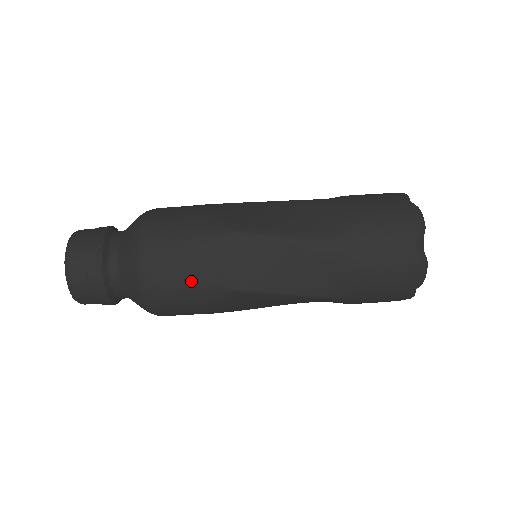
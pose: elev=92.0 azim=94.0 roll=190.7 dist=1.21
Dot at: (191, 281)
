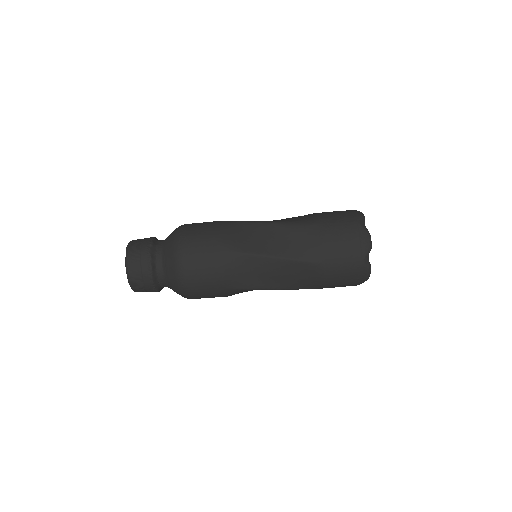
Dot at: (211, 246)
